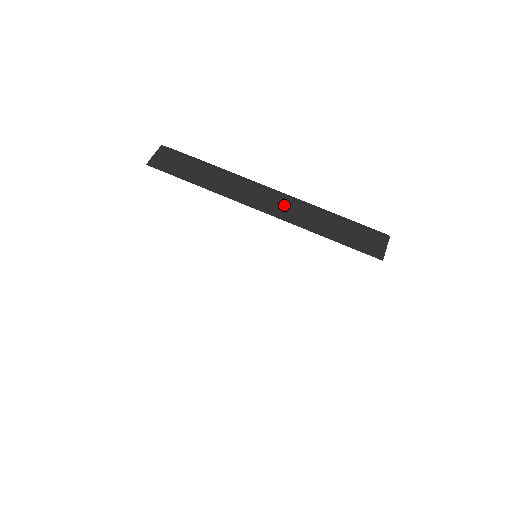
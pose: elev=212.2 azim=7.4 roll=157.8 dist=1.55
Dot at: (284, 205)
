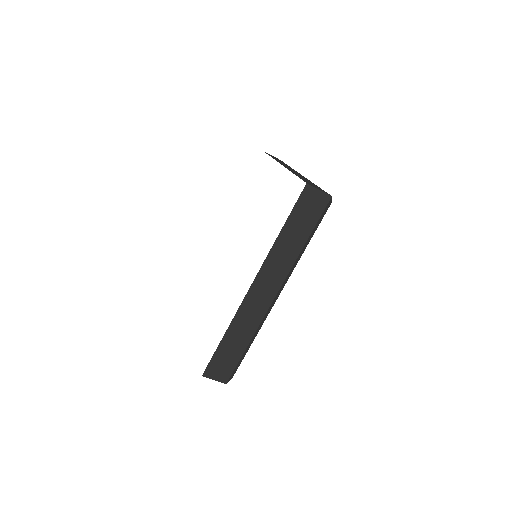
Dot at: occluded
